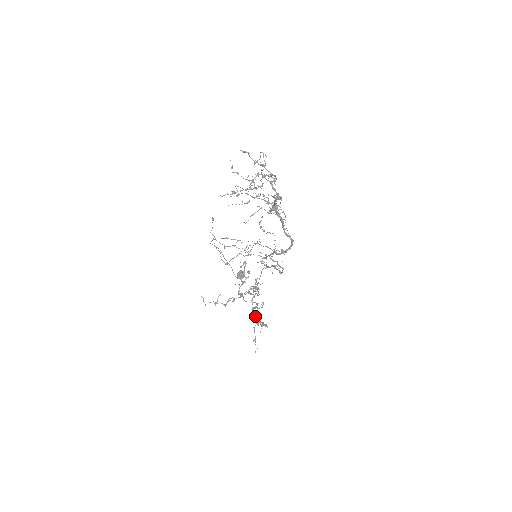
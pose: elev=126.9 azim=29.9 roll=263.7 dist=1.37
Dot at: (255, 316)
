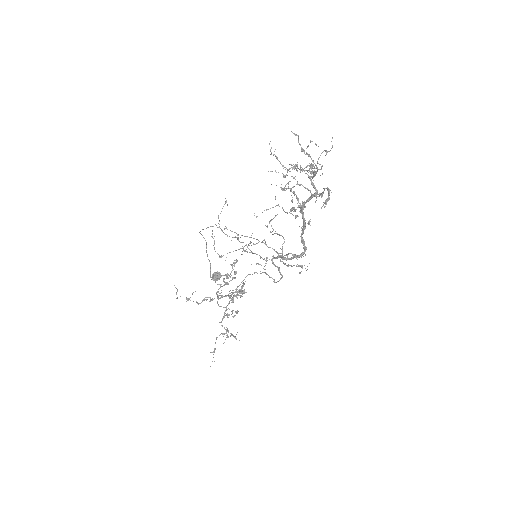
Dot at: (222, 325)
